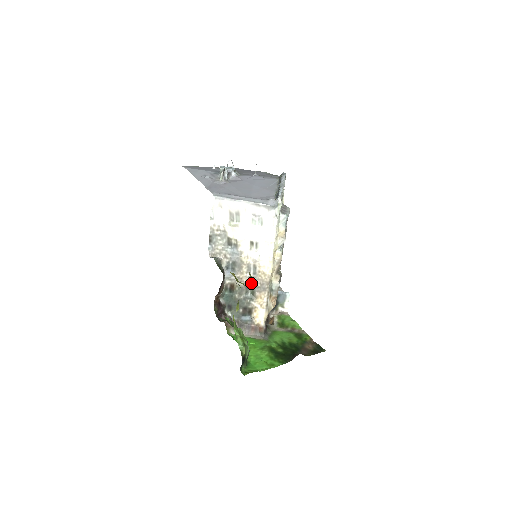
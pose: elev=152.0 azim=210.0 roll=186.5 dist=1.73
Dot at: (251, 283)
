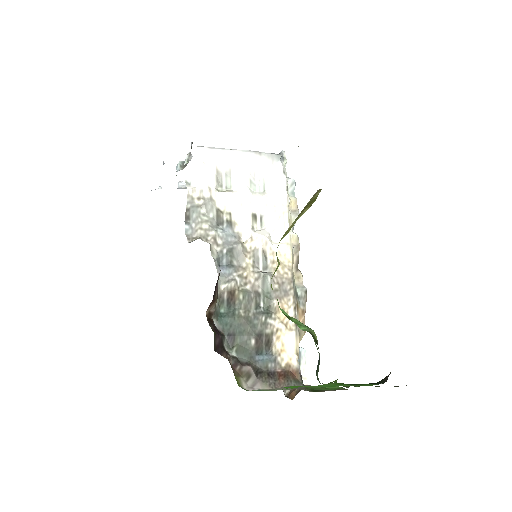
Dot at: (264, 282)
